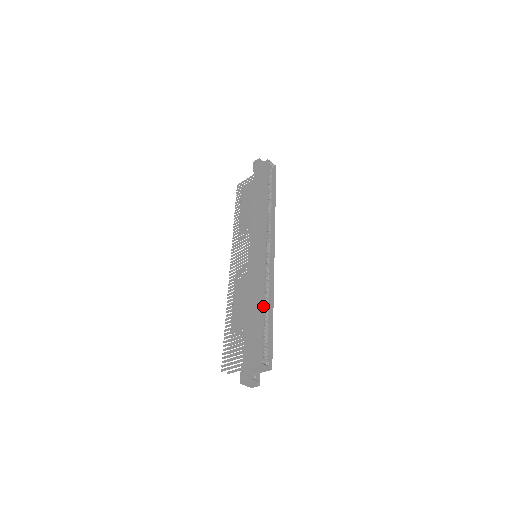
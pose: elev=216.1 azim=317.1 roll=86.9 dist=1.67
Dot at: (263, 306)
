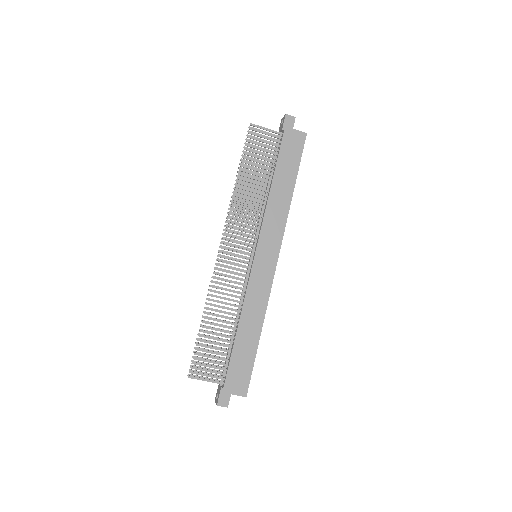
Dot at: occluded
